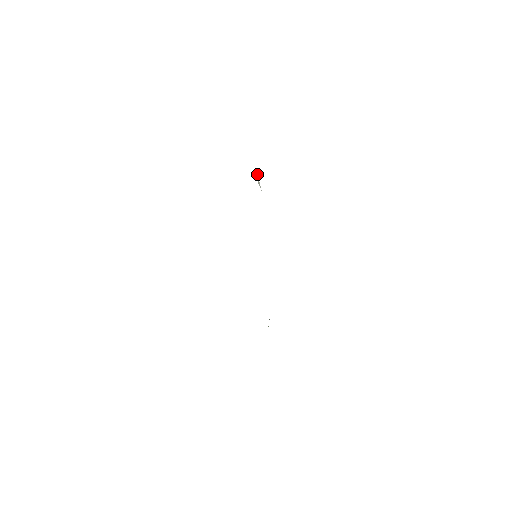
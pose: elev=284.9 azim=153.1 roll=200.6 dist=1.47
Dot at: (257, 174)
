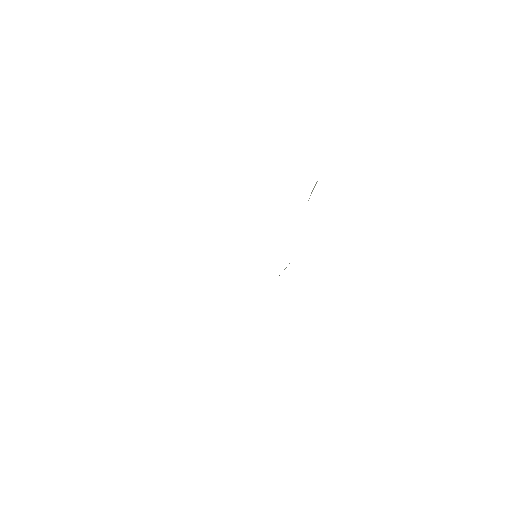
Dot at: (317, 181)
